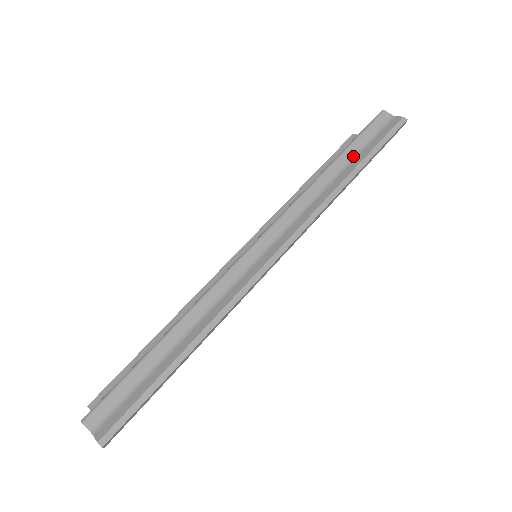
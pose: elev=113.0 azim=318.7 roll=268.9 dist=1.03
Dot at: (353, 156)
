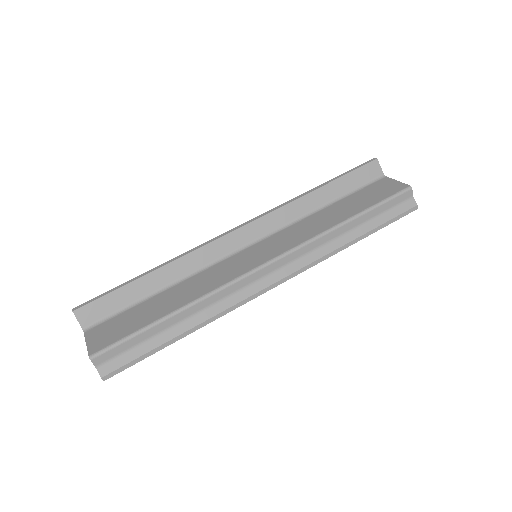
Dot at: (368, 220)
